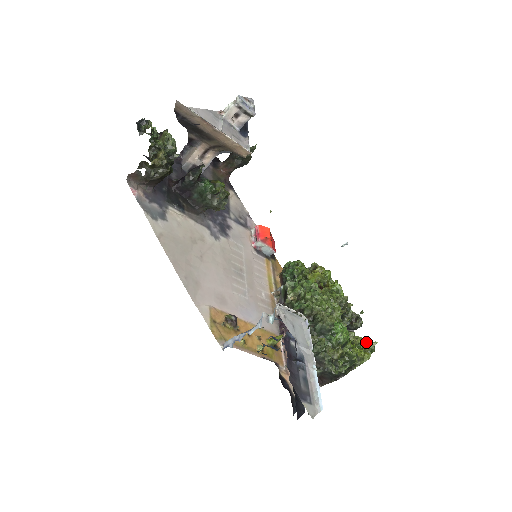
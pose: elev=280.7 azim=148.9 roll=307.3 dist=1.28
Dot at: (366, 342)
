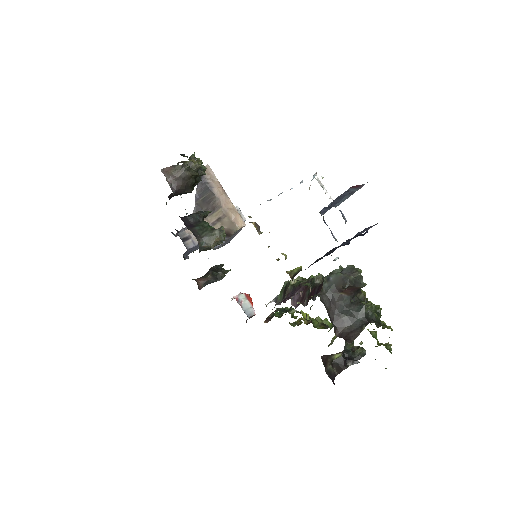
Dot at: (379, 344)
